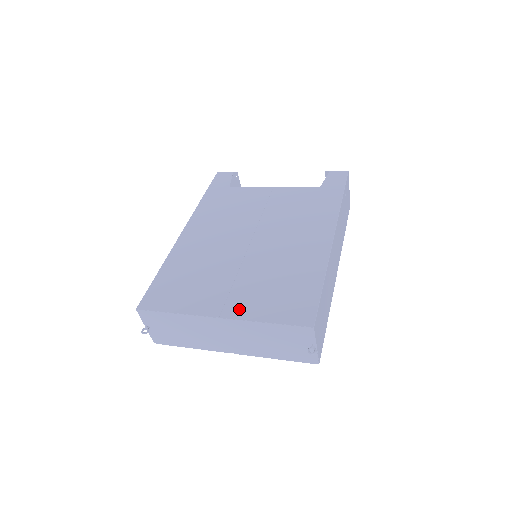
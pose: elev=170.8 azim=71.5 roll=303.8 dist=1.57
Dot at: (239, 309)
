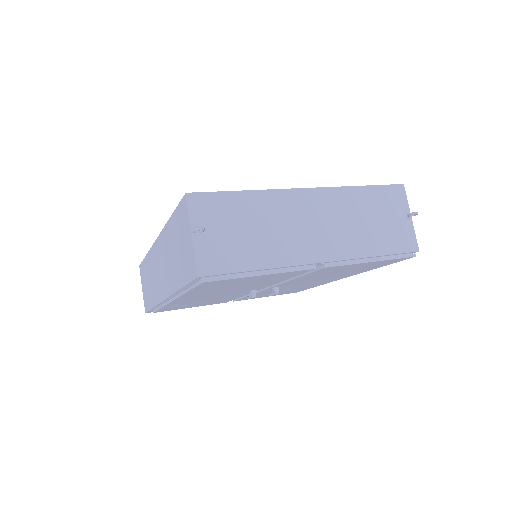
Dot at: occluded
